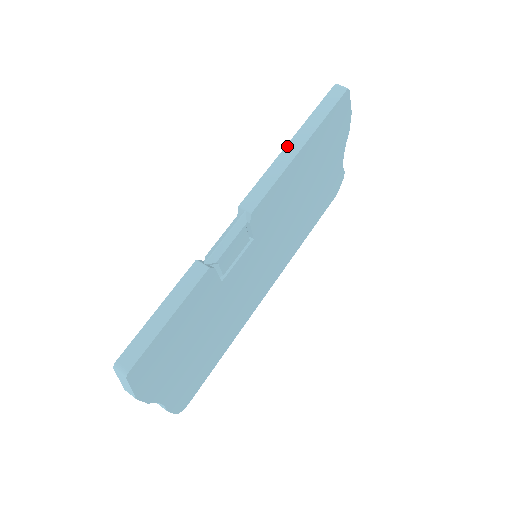
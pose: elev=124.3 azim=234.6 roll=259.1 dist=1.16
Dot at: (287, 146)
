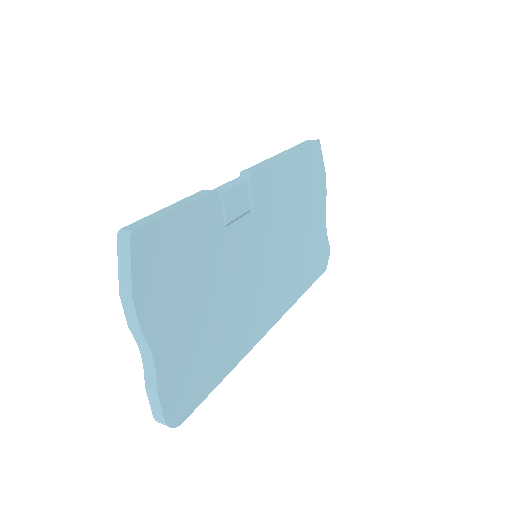
Dot at: (277, 155)
